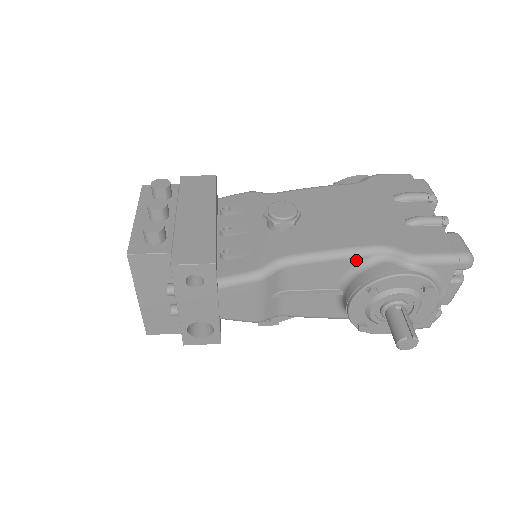
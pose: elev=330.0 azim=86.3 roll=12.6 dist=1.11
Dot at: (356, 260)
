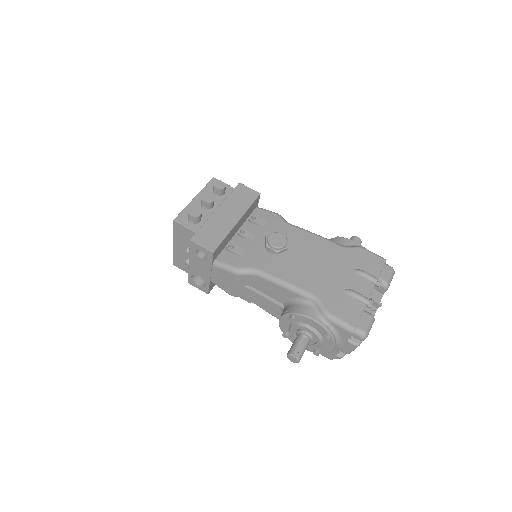
Dot at: (296, 295)
